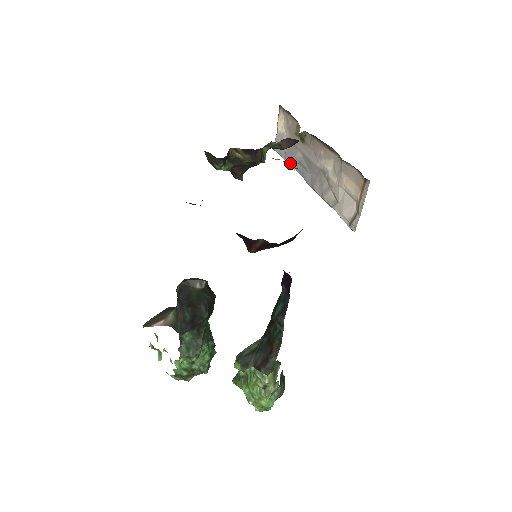
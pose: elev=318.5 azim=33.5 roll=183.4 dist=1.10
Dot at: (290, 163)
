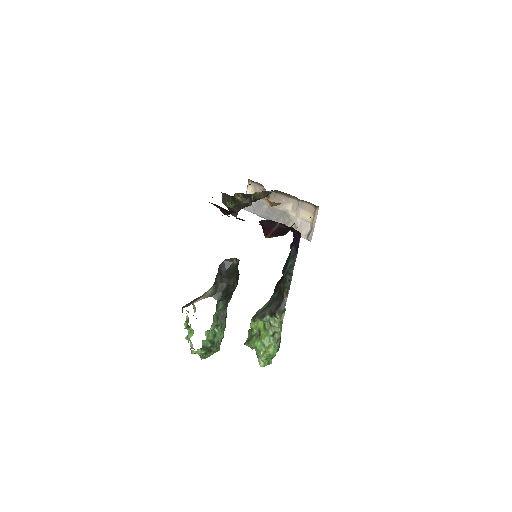
Dot at: occluded
